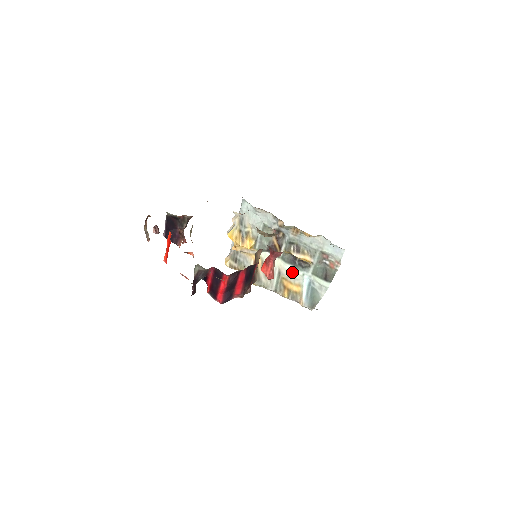
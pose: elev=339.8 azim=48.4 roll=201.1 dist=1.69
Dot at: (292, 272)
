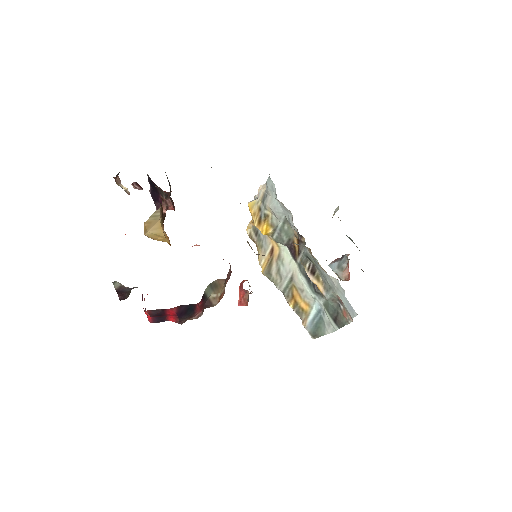
Dot at: (304, 287)
